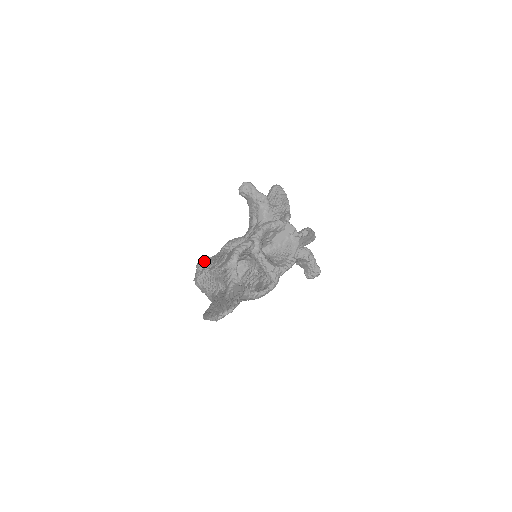
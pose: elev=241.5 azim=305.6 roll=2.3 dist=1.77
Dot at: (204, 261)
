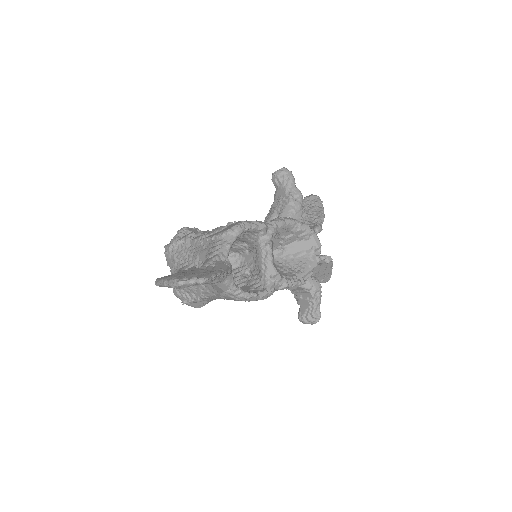
Dot at: (190, 229)
